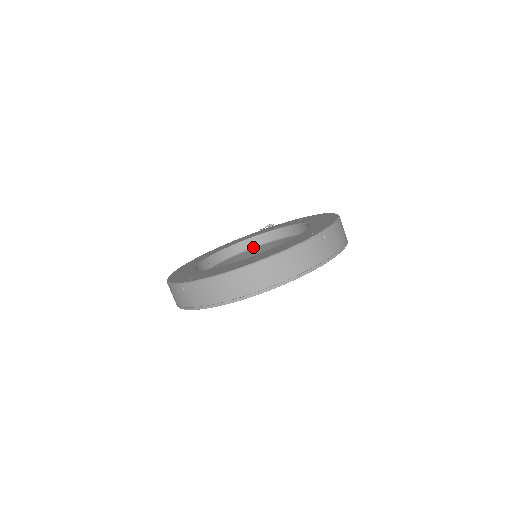
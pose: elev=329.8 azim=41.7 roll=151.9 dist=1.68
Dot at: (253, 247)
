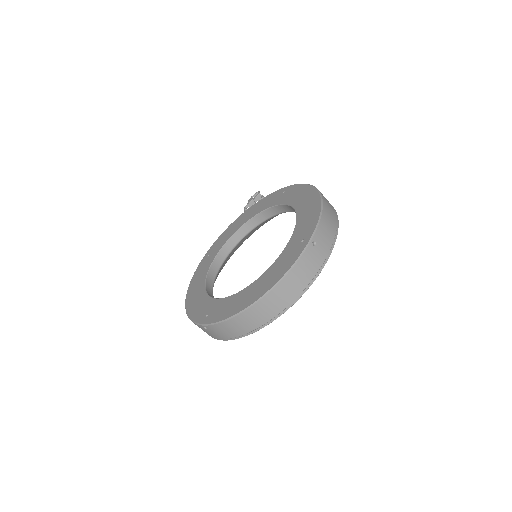
Dot at: (249, 232)
